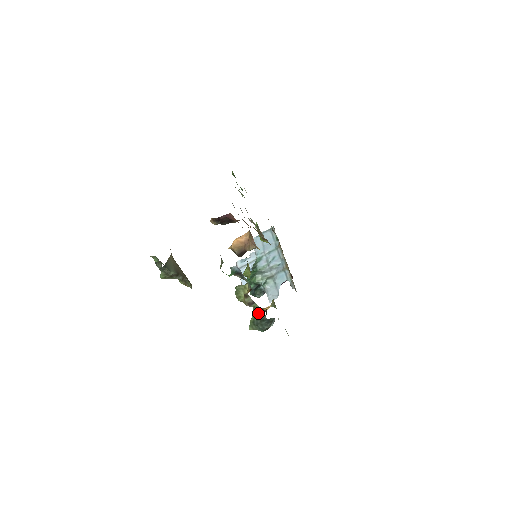
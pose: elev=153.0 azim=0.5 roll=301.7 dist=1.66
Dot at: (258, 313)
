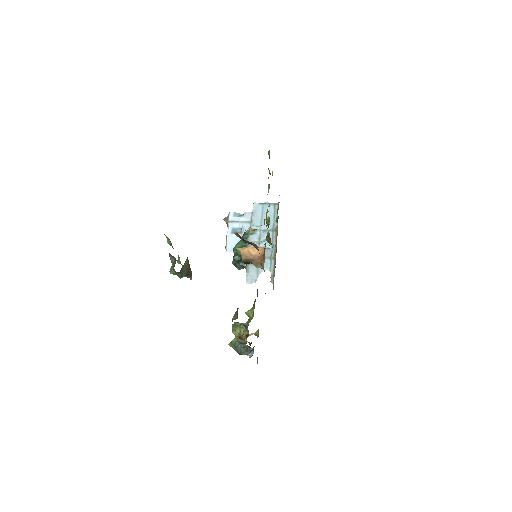
Dot at: occluded
